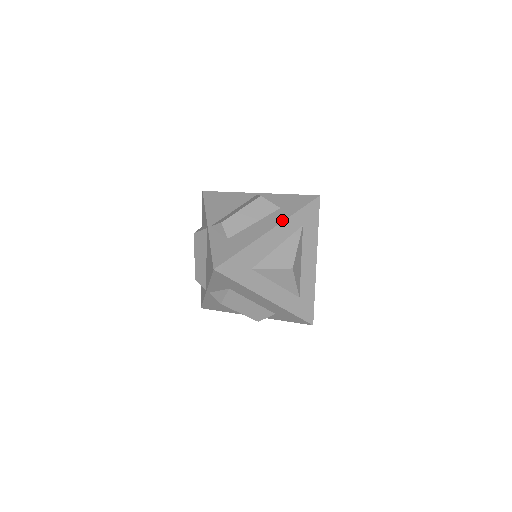
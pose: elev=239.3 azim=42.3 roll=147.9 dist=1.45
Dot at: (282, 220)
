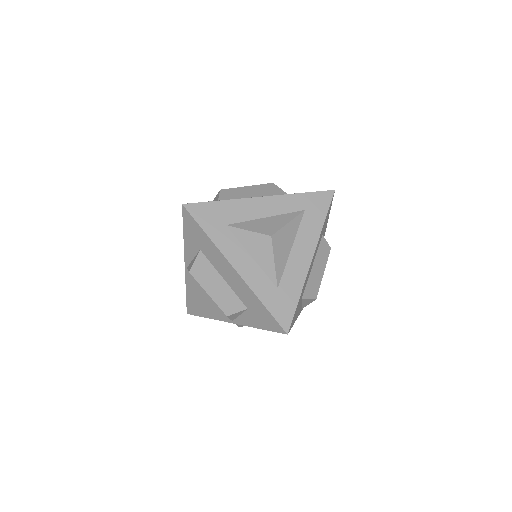
Dot at: occluded
